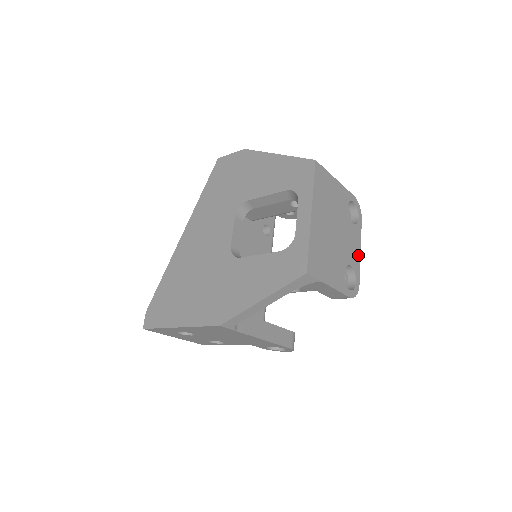
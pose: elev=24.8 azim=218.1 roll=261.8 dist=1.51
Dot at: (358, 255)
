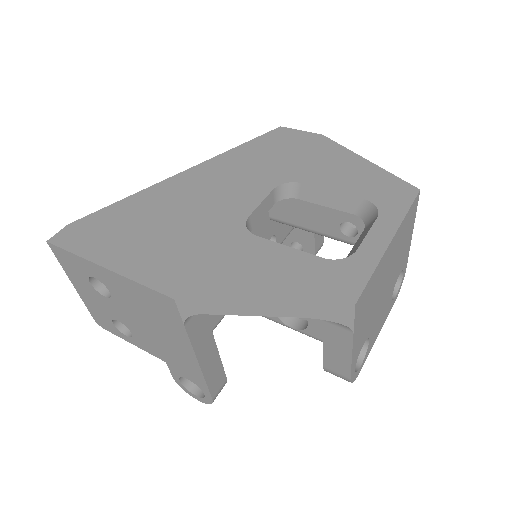
Dot at: (376, 336)
